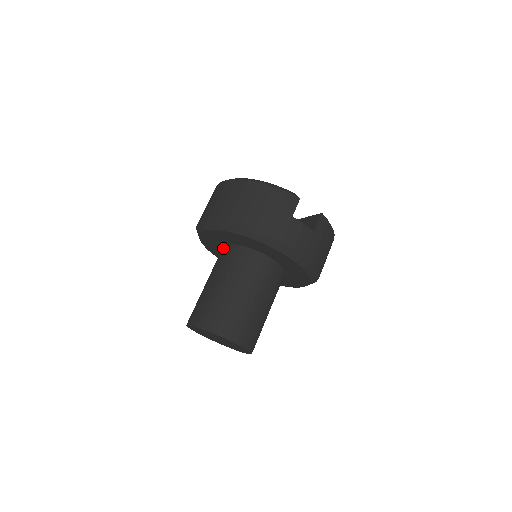
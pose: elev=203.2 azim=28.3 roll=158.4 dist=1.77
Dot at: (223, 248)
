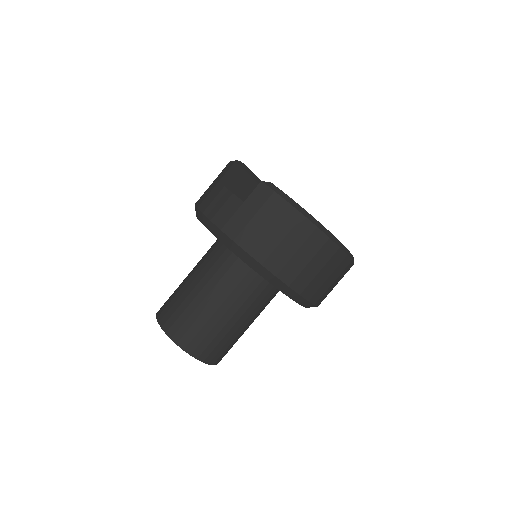
Dot at: occluded
